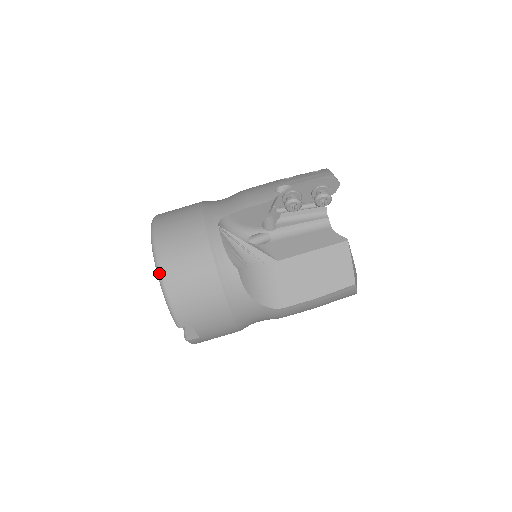
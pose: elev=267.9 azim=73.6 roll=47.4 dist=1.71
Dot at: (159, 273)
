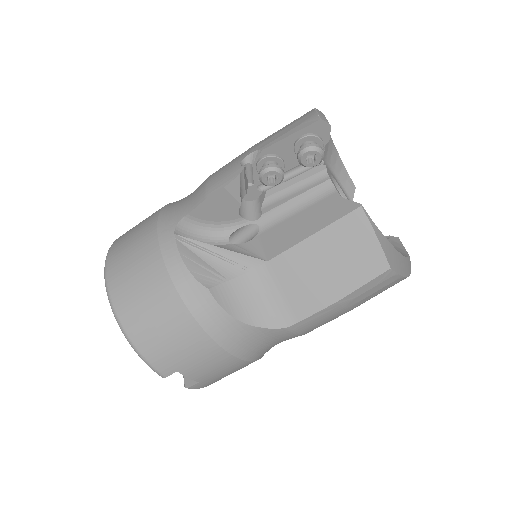
Dot at: (114, 315)
